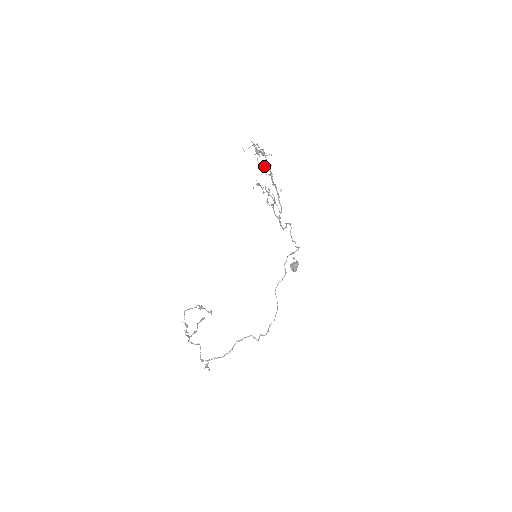
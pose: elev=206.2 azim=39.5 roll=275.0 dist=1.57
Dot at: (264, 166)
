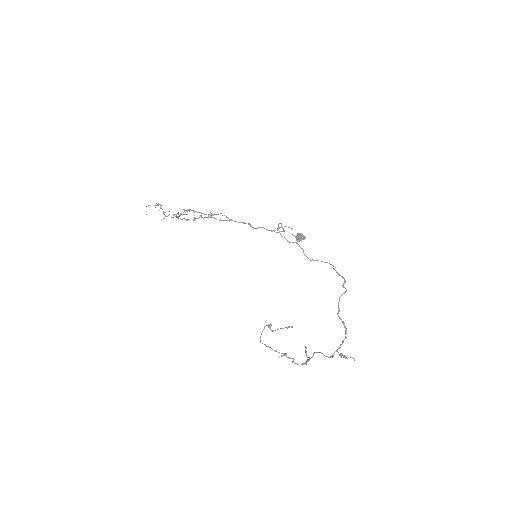
Dot at: occluded
